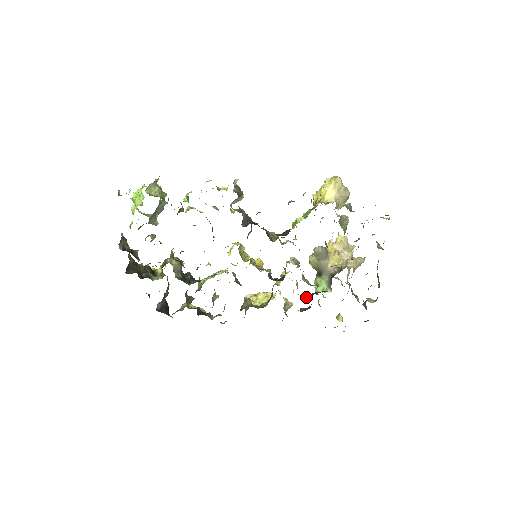
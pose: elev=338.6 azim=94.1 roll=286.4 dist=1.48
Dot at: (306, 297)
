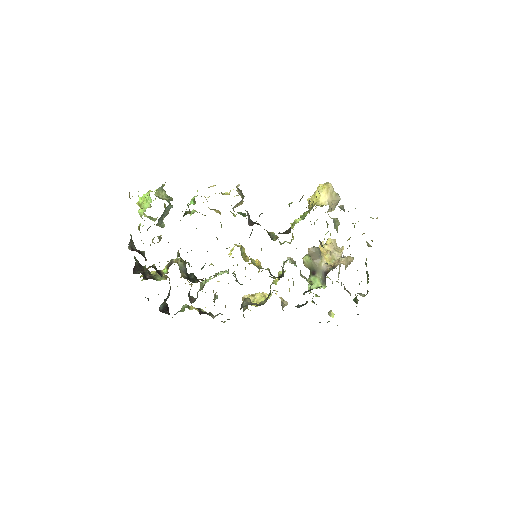
Dot at: (303, 293)
